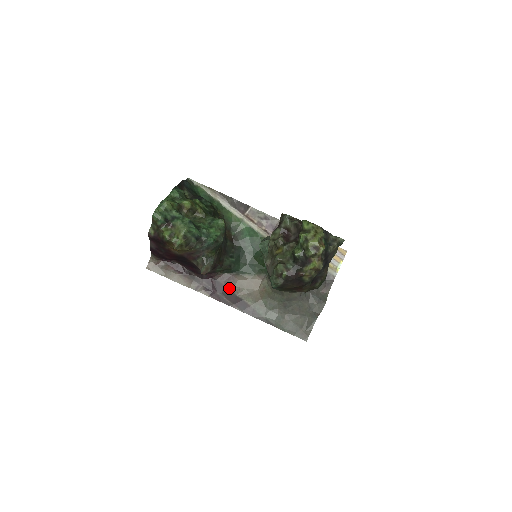
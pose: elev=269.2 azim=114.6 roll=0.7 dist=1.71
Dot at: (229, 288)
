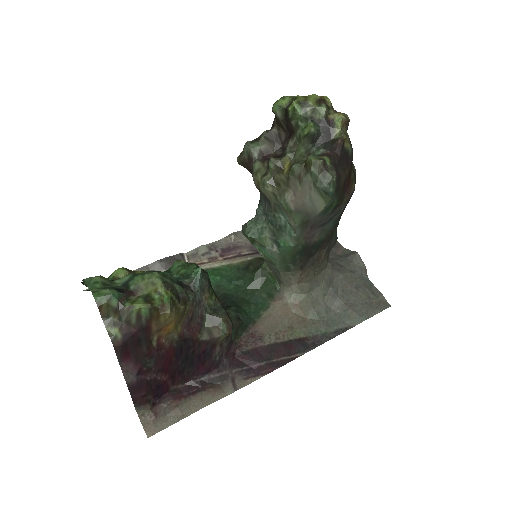
Dot at: (265, 344)
